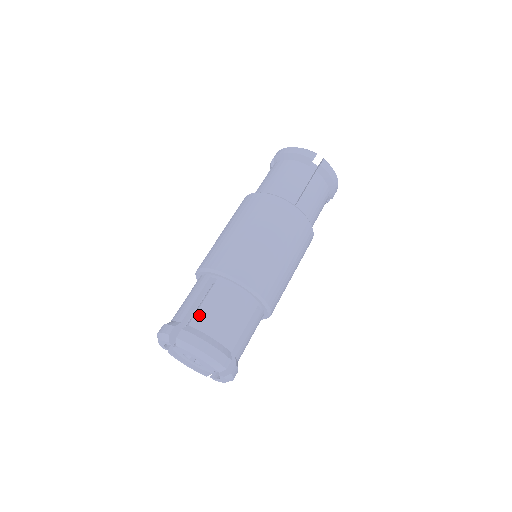
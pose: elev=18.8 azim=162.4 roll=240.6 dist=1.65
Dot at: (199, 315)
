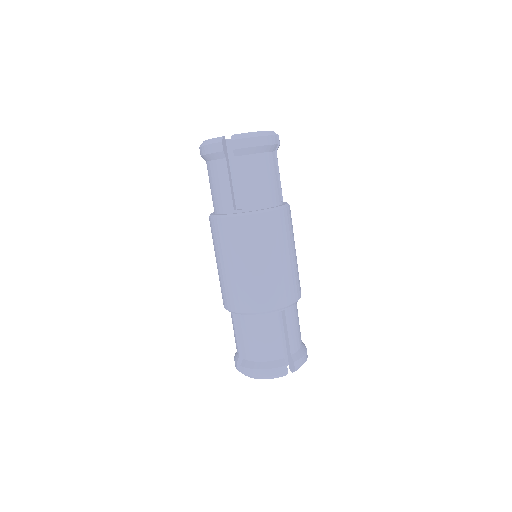
Dot at: (243, 349)
